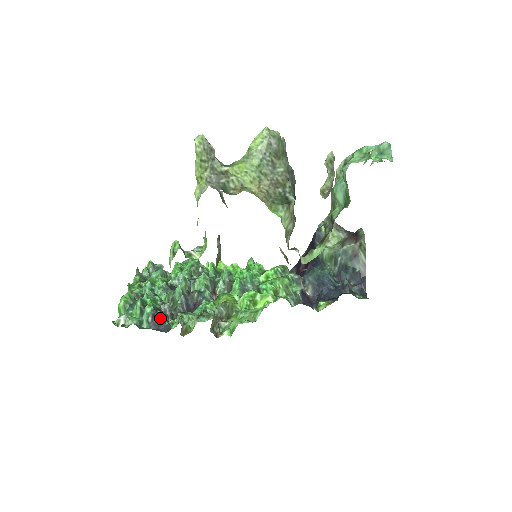
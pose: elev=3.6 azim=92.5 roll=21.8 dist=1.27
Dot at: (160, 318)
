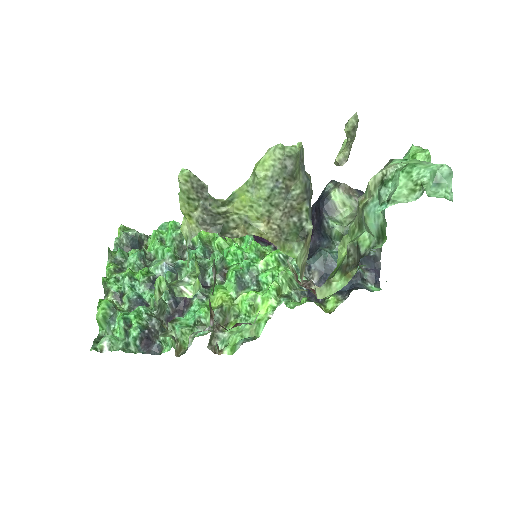
Dot at: (149, 338)
